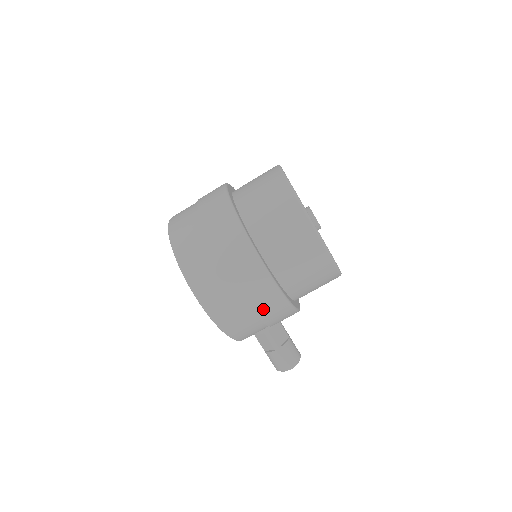
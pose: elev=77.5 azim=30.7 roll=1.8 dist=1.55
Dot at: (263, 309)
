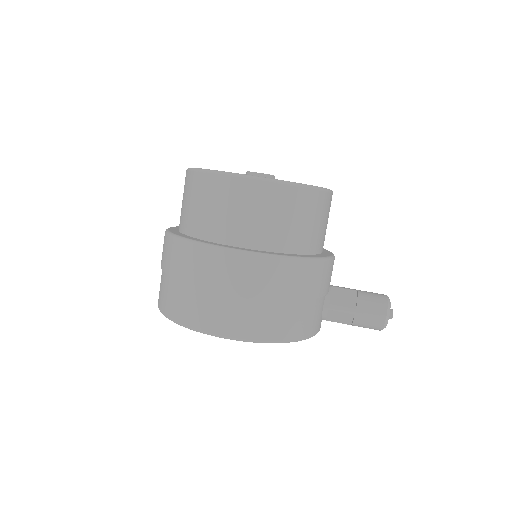
Dot at: (283, 287)
